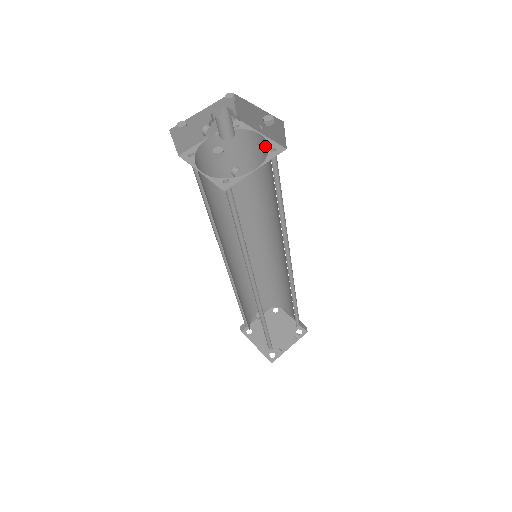
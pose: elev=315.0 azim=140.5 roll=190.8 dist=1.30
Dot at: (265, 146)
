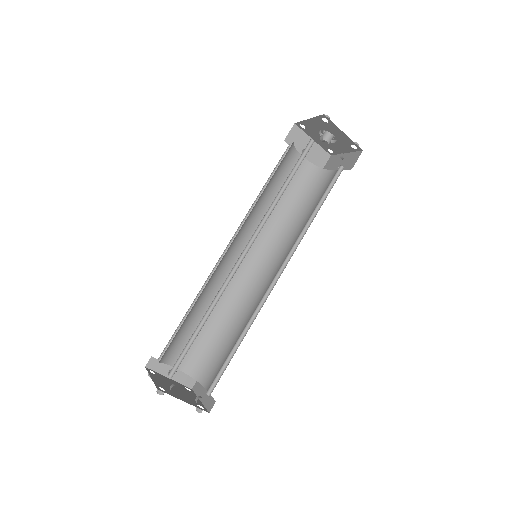
Dot at: occluded
